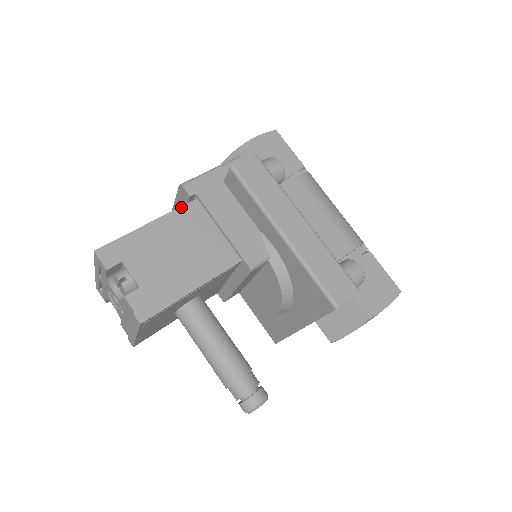
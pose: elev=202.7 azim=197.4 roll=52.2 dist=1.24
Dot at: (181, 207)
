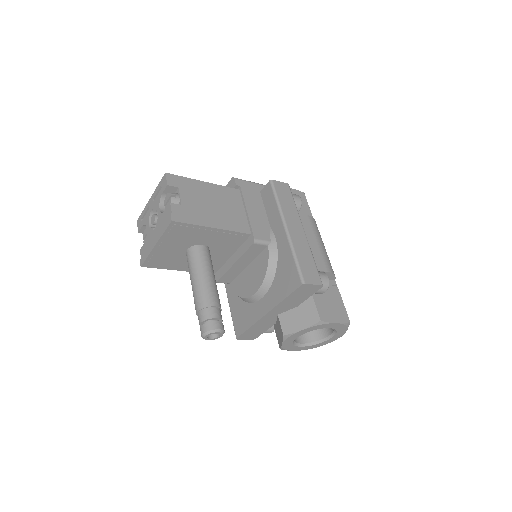
Dot at: (228, 187)
